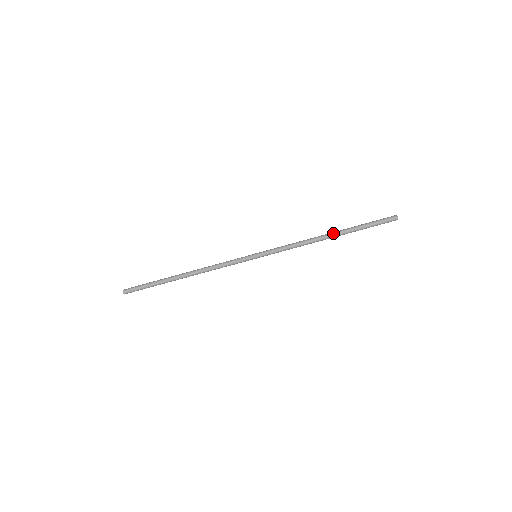
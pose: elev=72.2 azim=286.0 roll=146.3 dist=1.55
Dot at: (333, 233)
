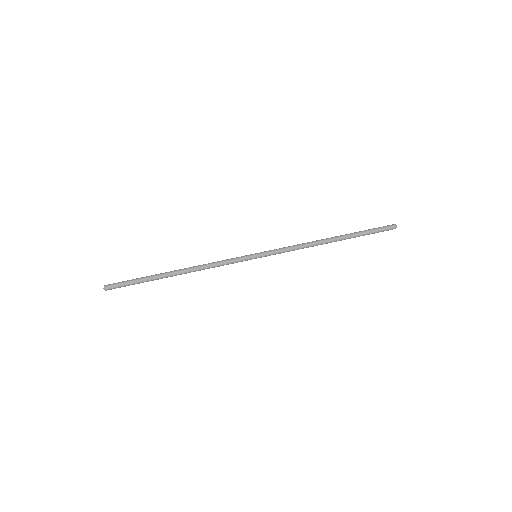
Dot at: (335, 237)
